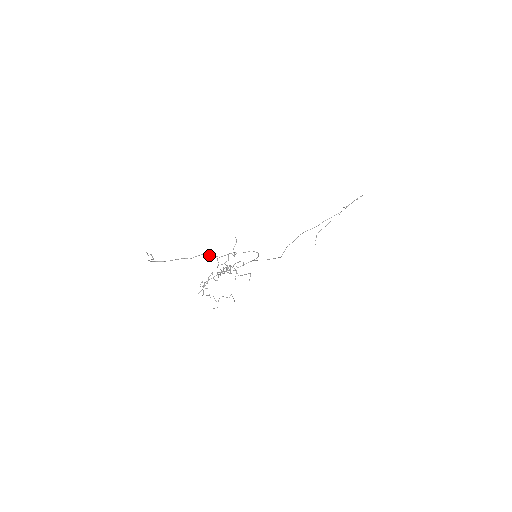
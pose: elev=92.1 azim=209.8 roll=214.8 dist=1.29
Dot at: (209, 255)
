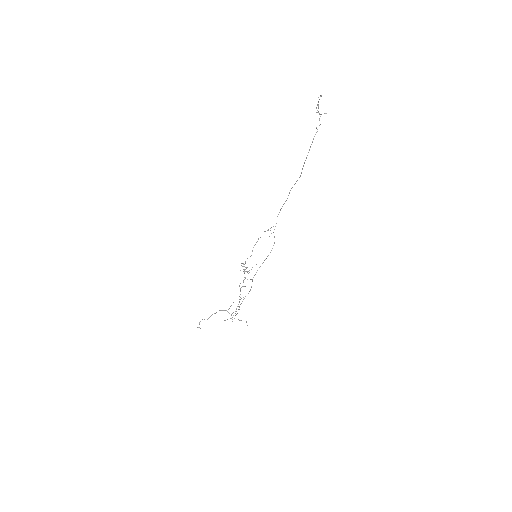
Dot at: occluded
